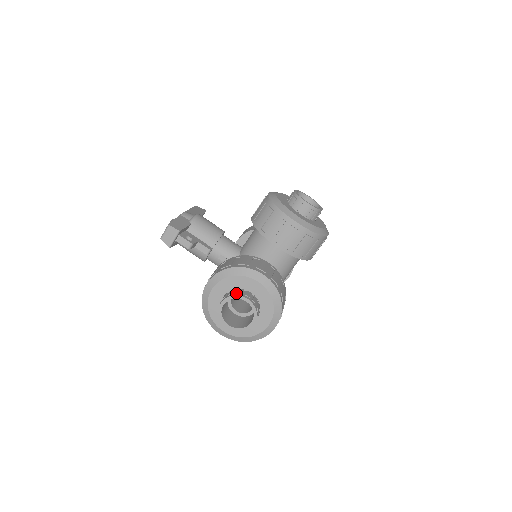
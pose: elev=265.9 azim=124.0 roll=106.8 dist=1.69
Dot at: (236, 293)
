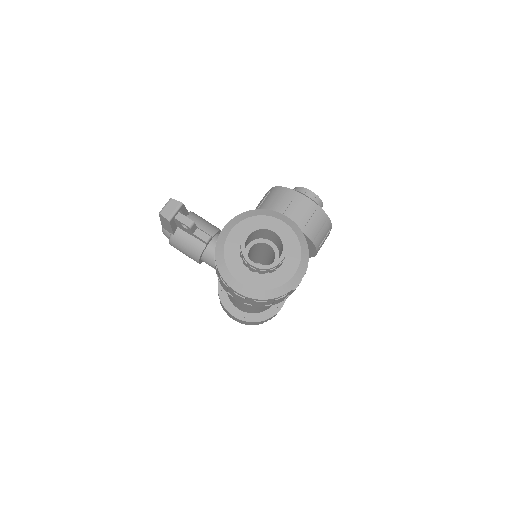
Dot at: (261, 226)
